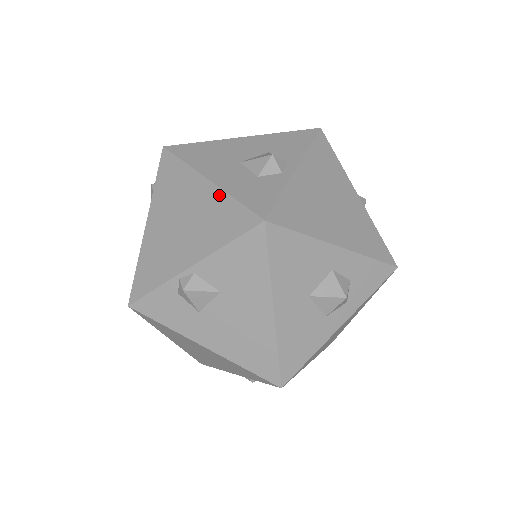
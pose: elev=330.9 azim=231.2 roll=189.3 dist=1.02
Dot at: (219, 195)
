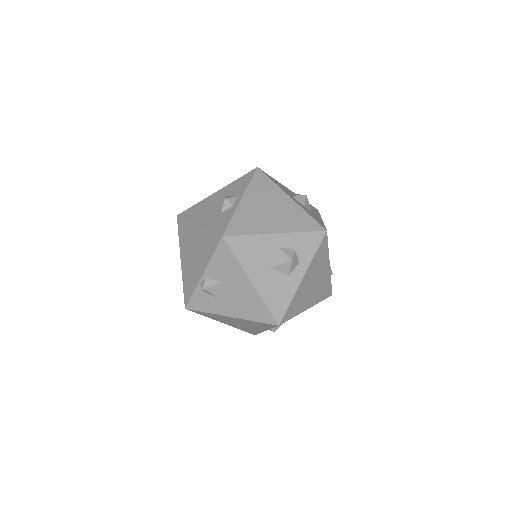
Dot at: (203, 231)
